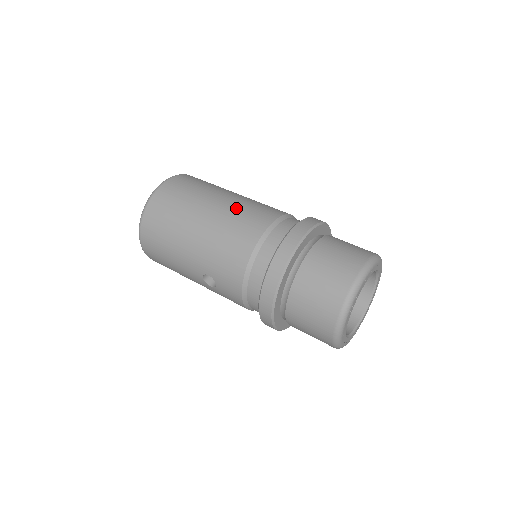
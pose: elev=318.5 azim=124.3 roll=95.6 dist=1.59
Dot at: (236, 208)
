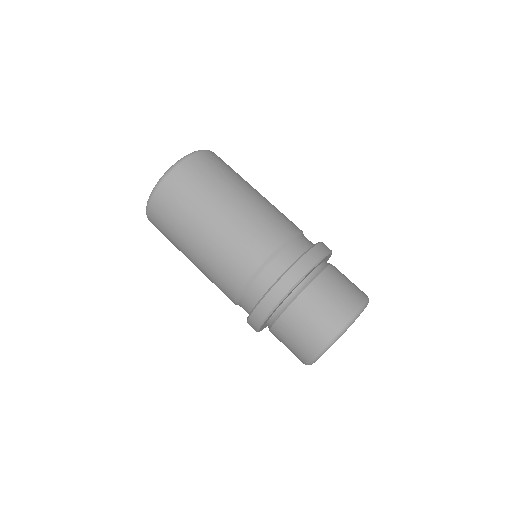
Dot at: (224, 243)
